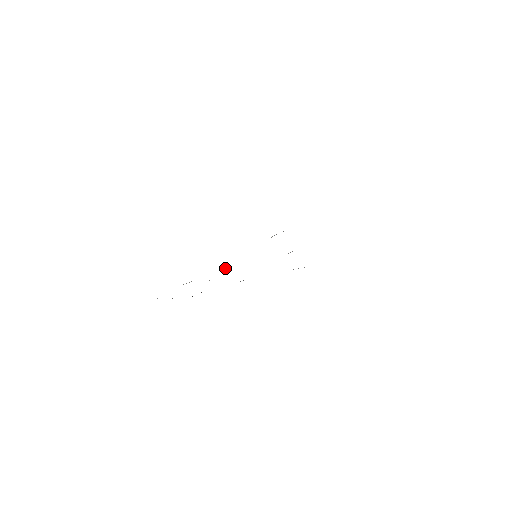
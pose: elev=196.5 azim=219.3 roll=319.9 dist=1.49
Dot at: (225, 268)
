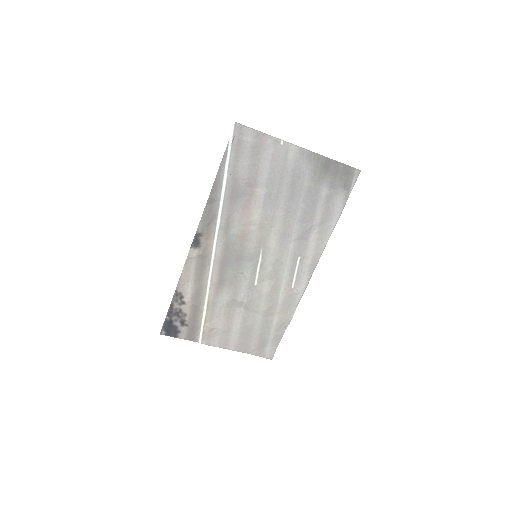
Dot at: (241, 301)
